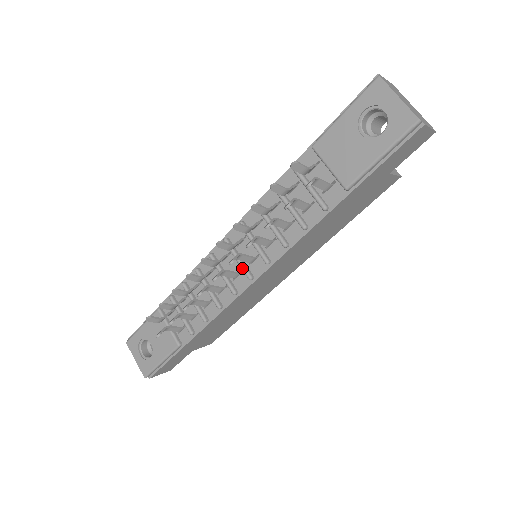
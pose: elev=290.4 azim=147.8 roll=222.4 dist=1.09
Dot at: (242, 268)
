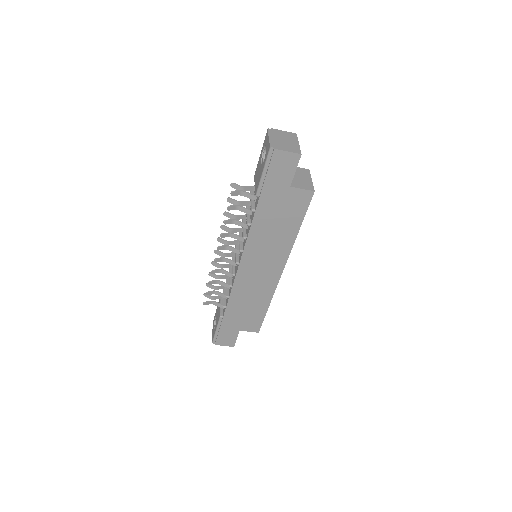
Dot at: (235, 258)
